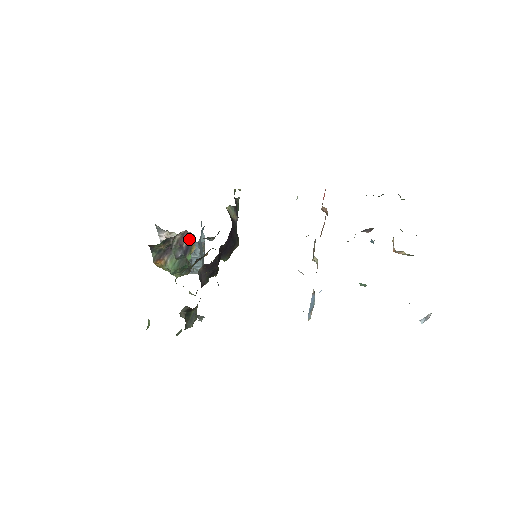
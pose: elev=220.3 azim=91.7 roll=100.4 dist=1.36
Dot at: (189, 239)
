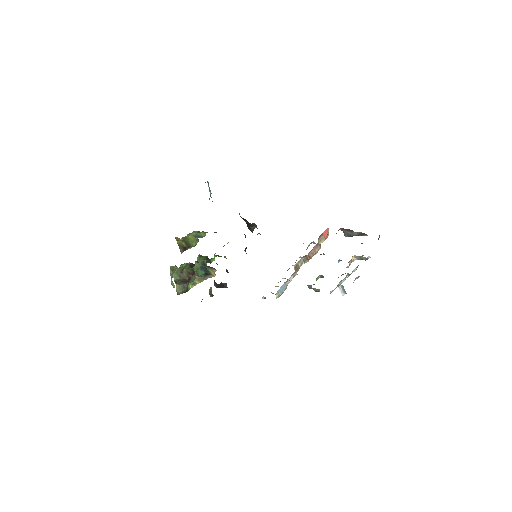
Dot at: (211, 267)
